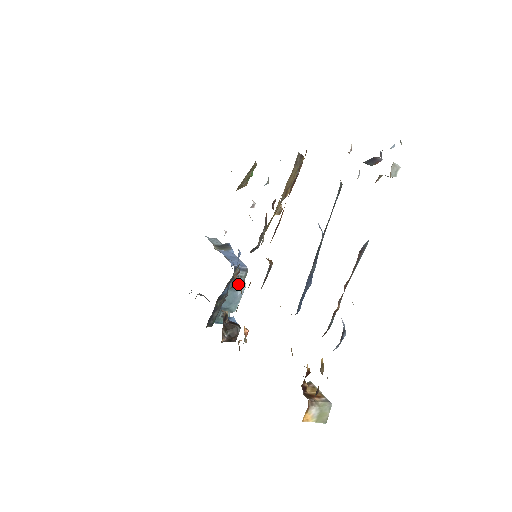
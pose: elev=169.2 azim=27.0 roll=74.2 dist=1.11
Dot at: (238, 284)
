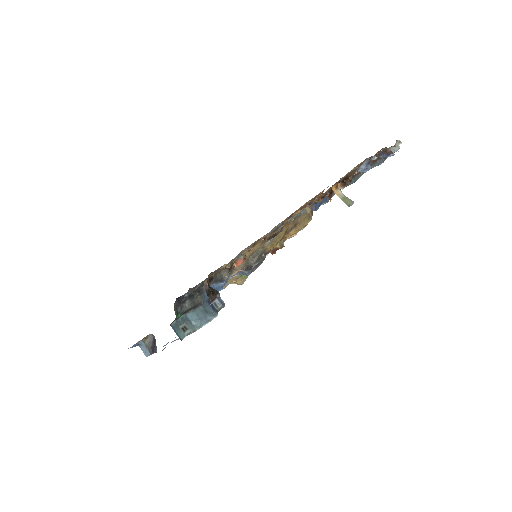
Dot at: (212, 310)
